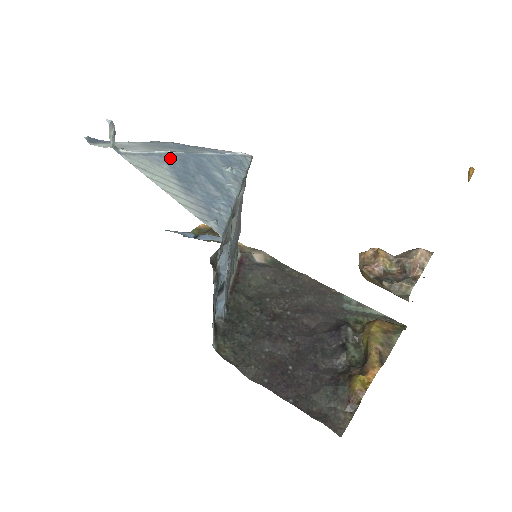
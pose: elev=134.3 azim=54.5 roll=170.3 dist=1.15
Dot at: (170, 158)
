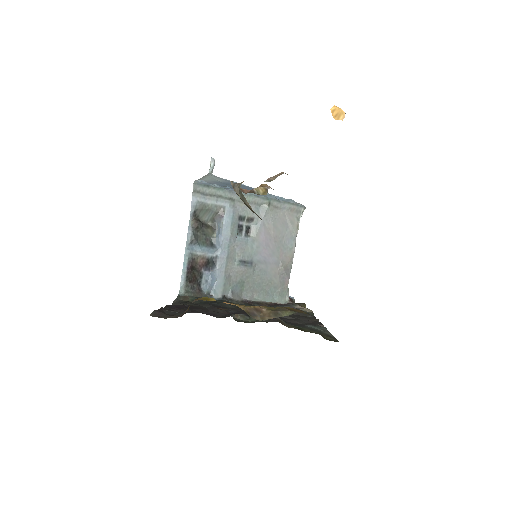
Dot at: occluded
